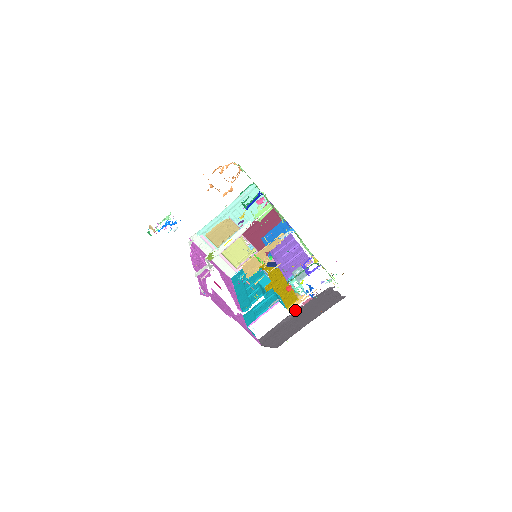
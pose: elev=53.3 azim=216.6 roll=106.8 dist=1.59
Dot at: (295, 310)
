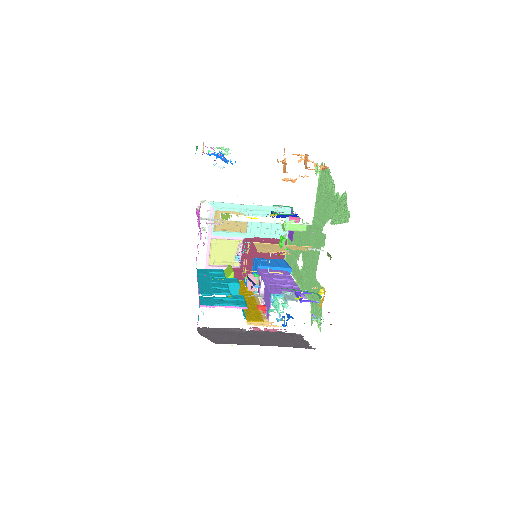
Dot at: (253, 329)
